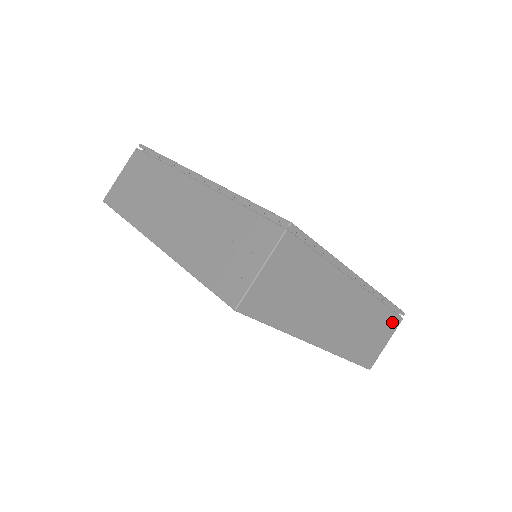
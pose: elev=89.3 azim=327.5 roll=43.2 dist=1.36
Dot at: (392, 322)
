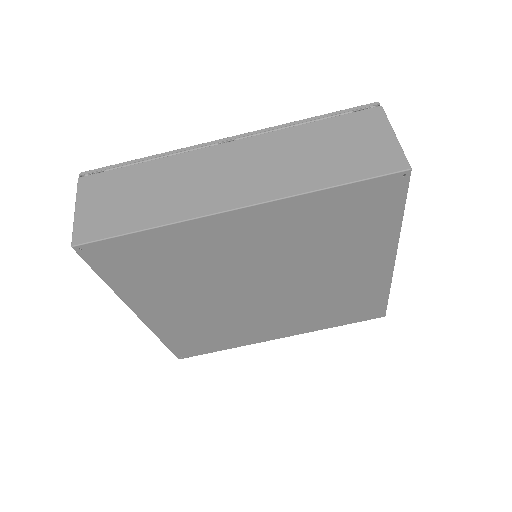
Dot at: (361, 120)
